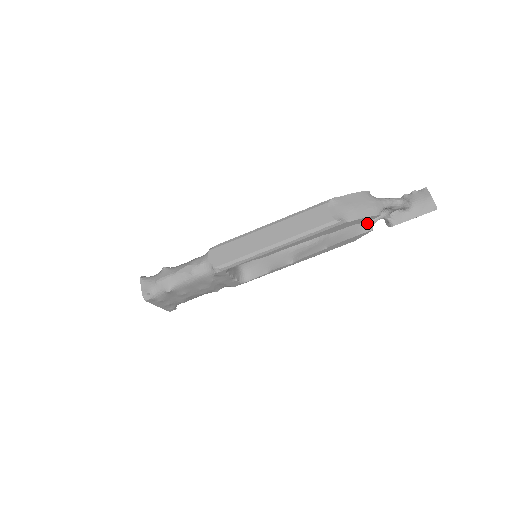
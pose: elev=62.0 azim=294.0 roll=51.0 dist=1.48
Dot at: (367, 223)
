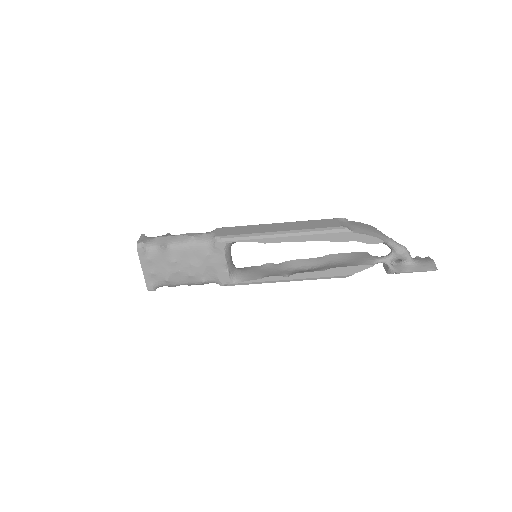
Dot at: (369, 260)
